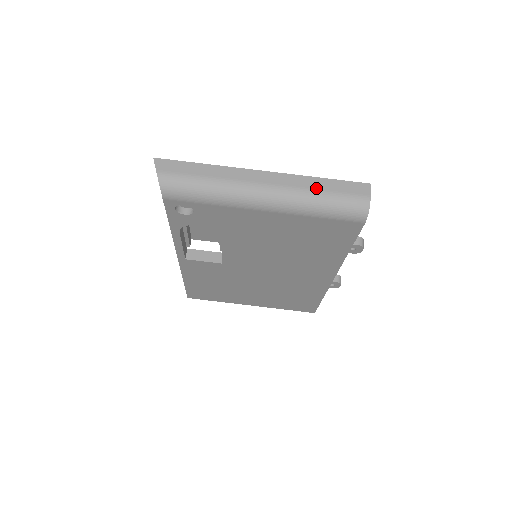
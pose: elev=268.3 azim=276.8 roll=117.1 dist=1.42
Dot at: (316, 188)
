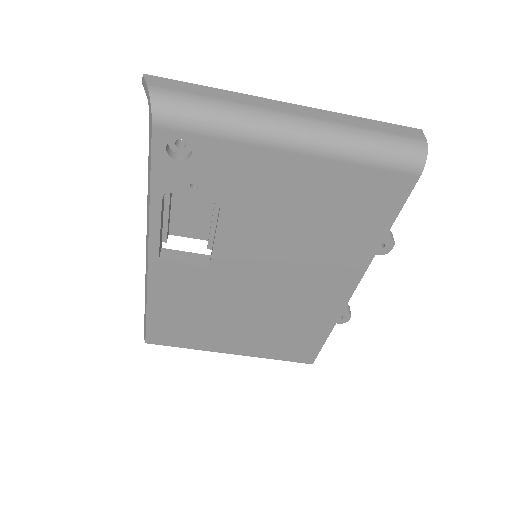
Dot at: (359, 125)
